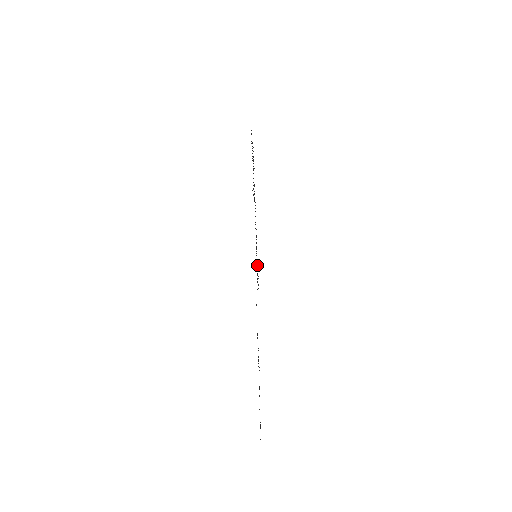
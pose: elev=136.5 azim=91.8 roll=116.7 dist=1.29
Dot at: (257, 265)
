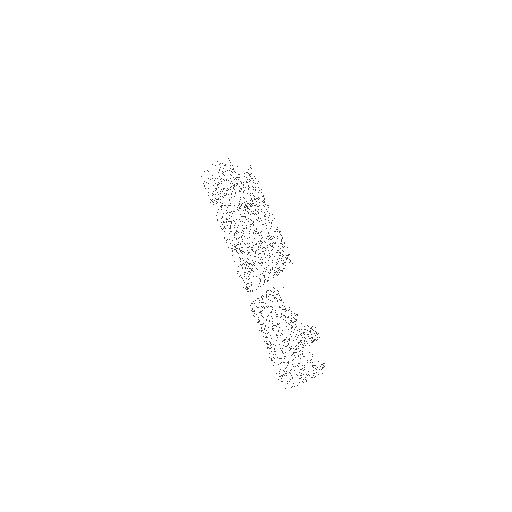
Dot at: occluded
